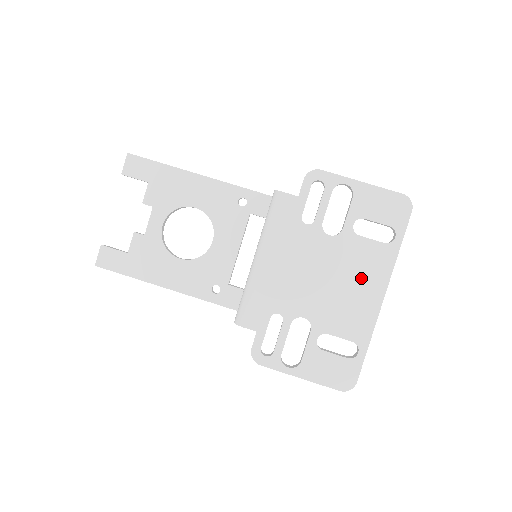
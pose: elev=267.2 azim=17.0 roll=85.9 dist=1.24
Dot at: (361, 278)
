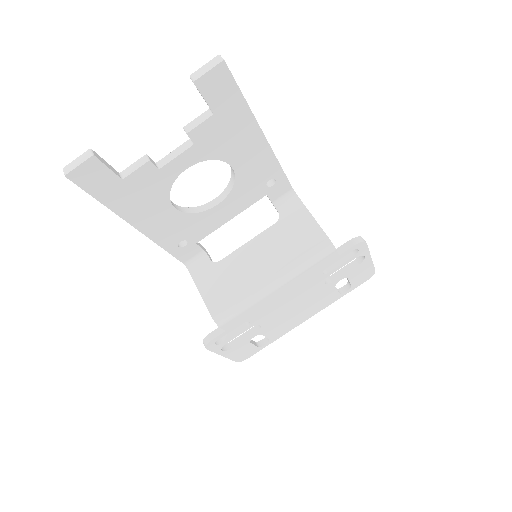
Dot at: (310, 309)
